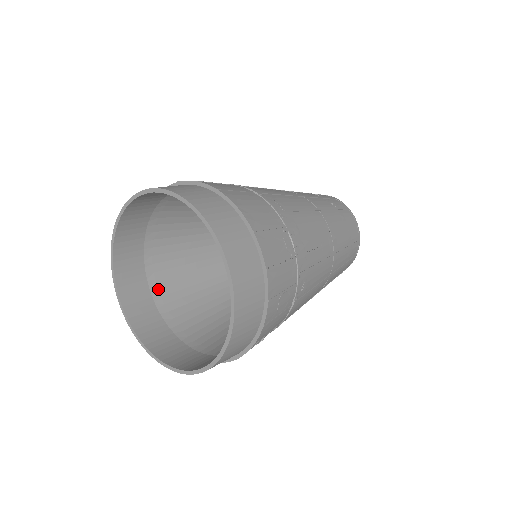
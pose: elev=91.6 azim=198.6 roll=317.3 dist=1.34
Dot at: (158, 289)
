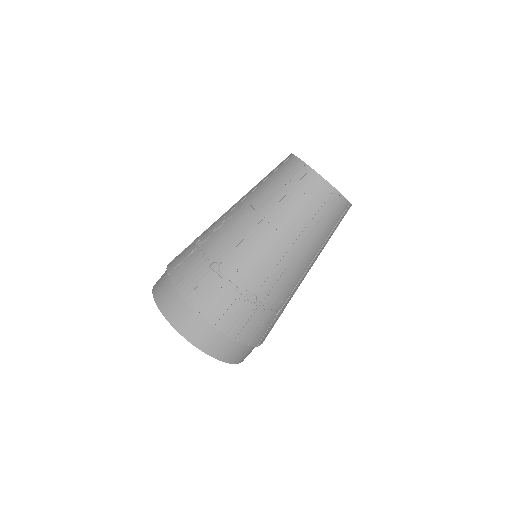
Dot at: occluded
